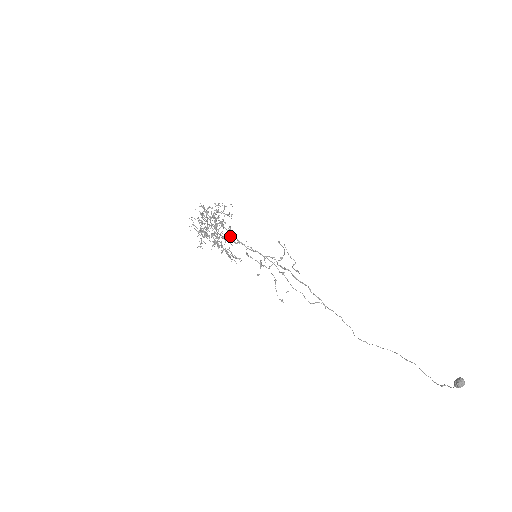
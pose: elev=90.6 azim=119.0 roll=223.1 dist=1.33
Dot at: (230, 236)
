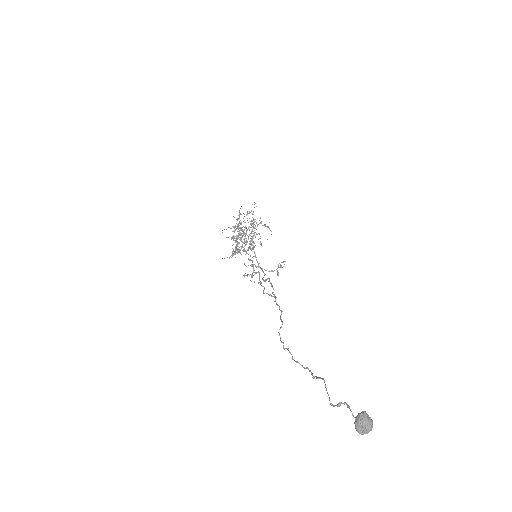
Dot at: (251, 240)
